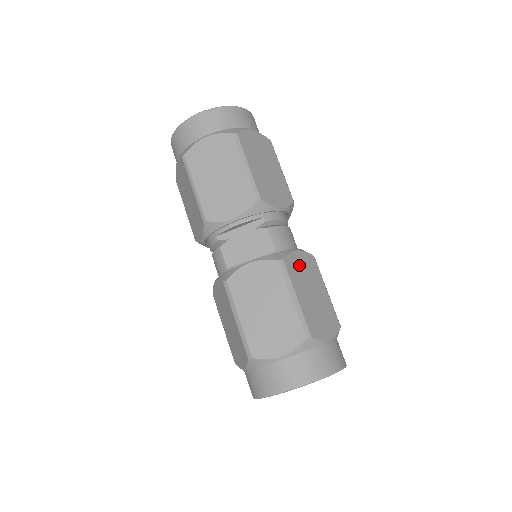
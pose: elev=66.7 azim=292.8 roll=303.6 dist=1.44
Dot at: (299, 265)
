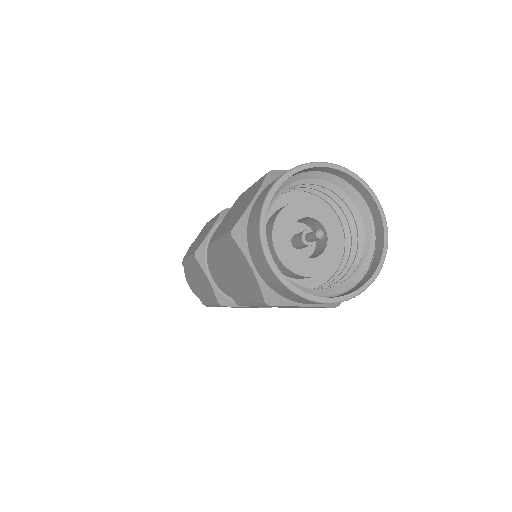
Dot at: occluded
